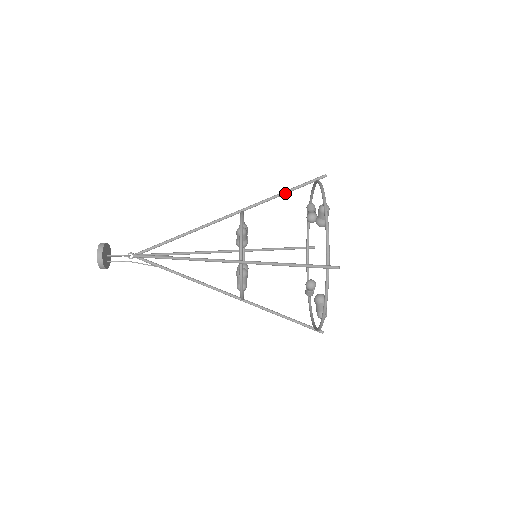
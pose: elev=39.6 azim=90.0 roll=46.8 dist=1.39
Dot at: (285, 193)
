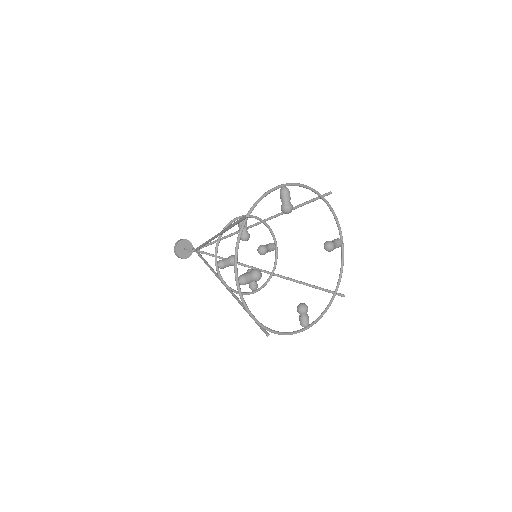
Dot at: occluded
